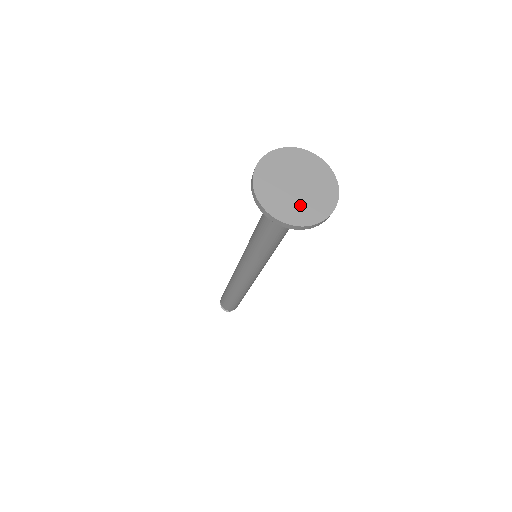
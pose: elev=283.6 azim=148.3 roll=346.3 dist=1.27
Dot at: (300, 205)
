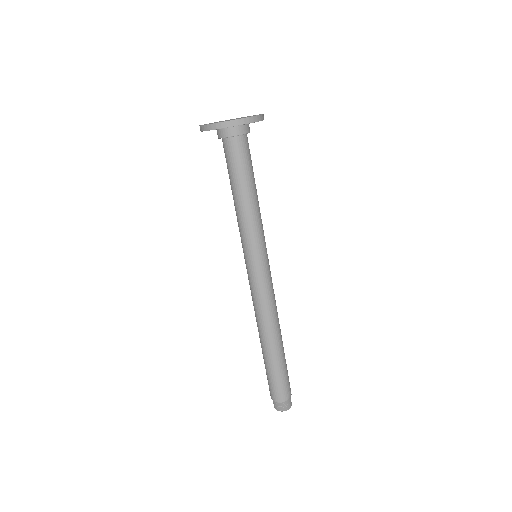
Dot at: occluded
